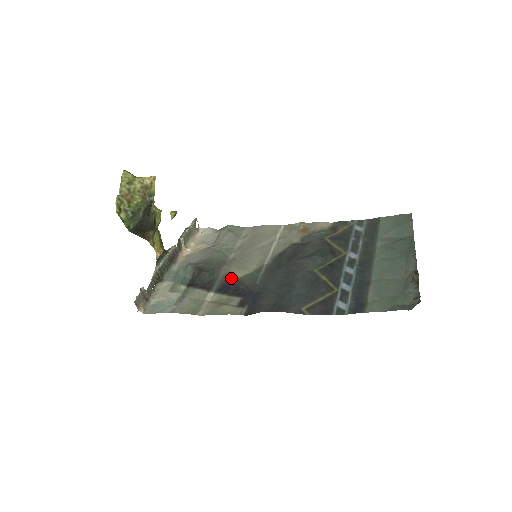
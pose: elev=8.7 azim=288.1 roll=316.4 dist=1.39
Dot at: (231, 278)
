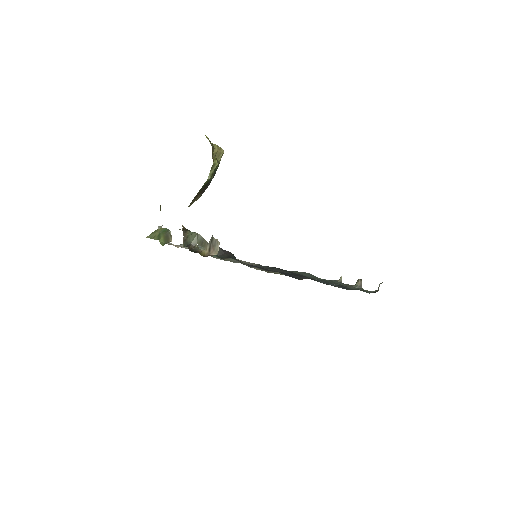
Dot at: occluded
